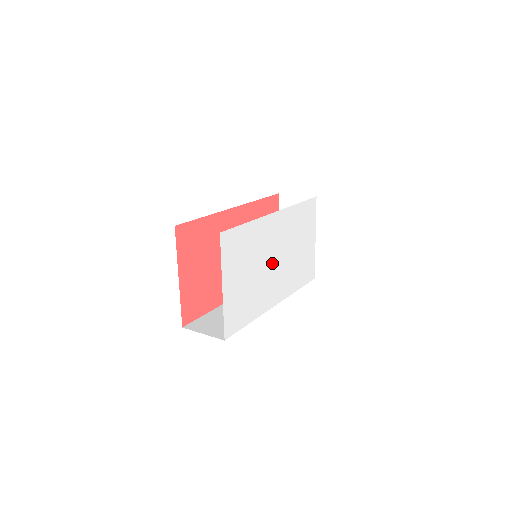
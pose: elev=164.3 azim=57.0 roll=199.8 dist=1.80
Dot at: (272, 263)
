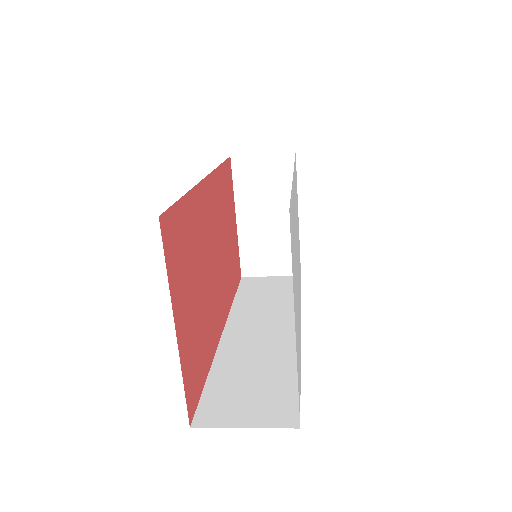
Dot at: (297, 261)
